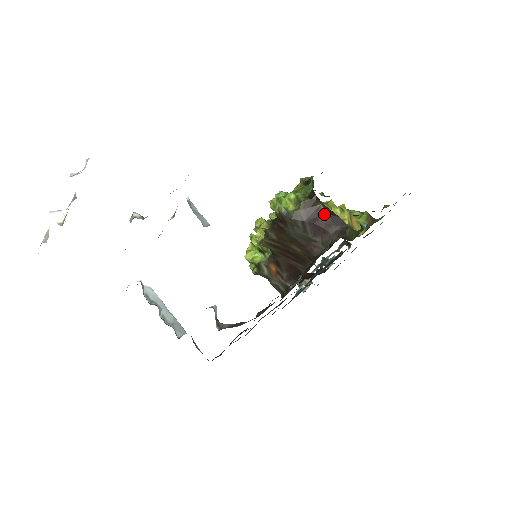
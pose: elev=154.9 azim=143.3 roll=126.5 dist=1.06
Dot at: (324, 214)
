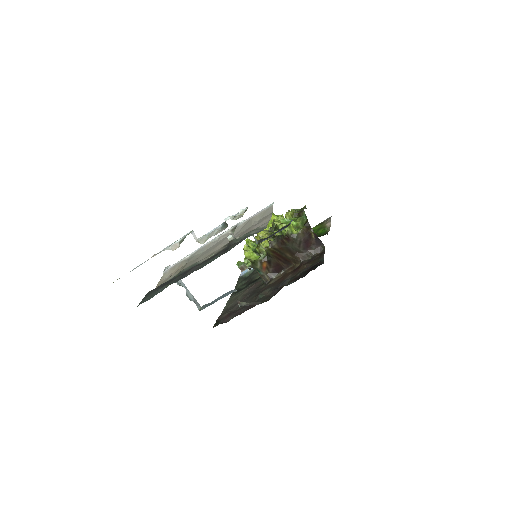
Dot at: (312, 238)
